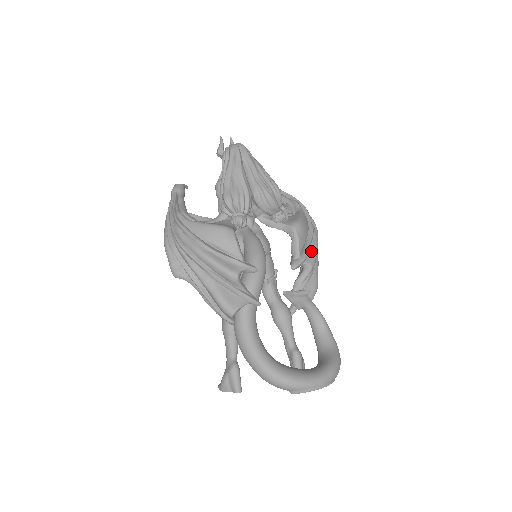
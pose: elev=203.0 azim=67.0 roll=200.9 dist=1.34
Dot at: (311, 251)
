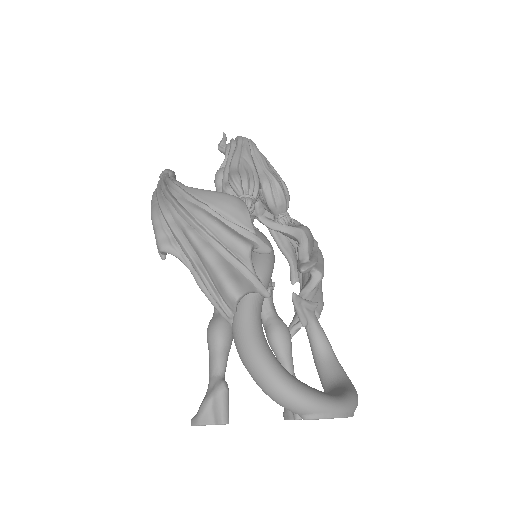
Dot at: (319, 261)
